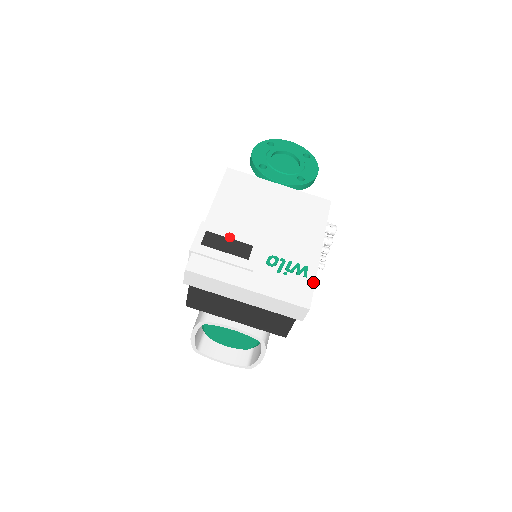
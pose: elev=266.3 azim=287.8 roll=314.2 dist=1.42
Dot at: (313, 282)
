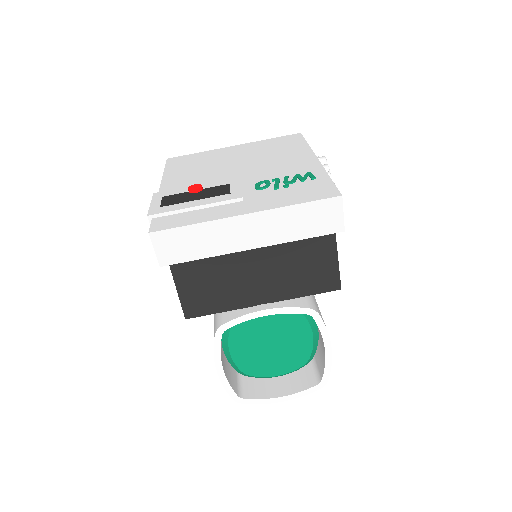
Dot at: (327, 178)
